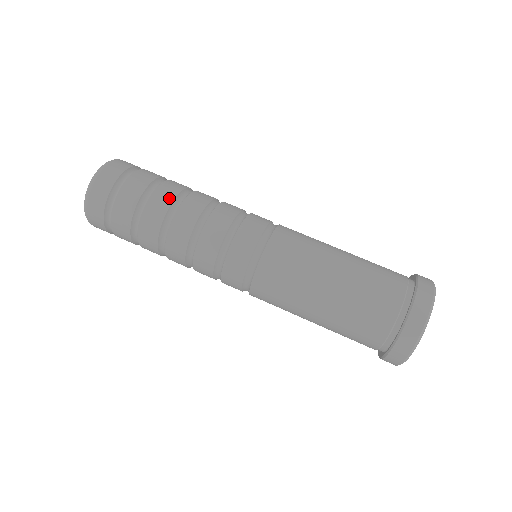
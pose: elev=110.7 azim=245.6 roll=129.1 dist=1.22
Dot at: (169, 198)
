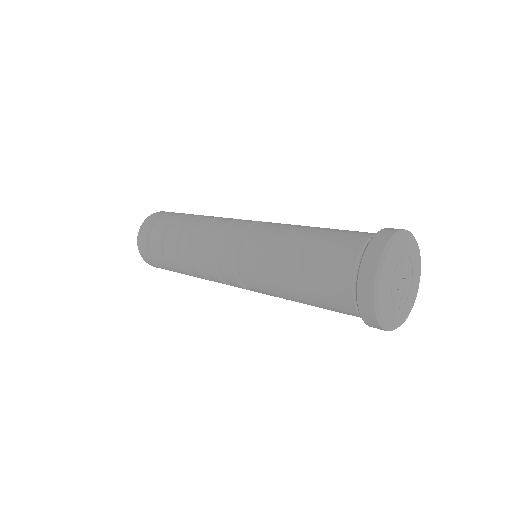
Dot at: (190, 218)
